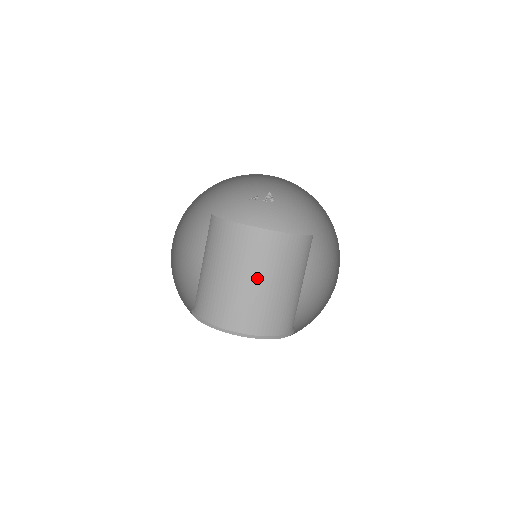
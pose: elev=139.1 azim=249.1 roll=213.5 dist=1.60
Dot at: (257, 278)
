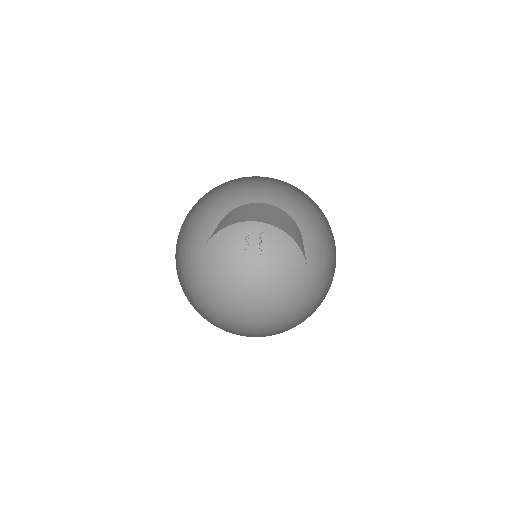
Dot at: (274, 214)
